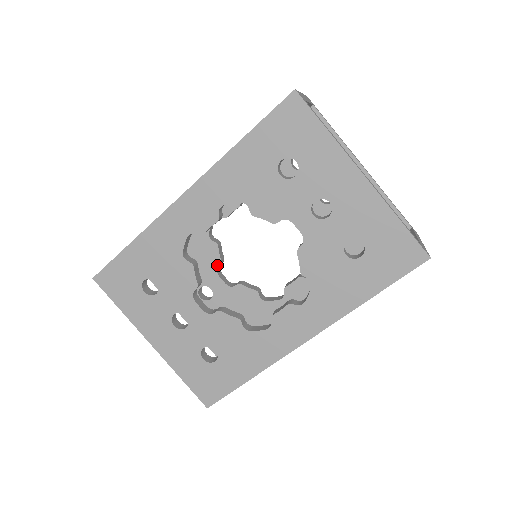
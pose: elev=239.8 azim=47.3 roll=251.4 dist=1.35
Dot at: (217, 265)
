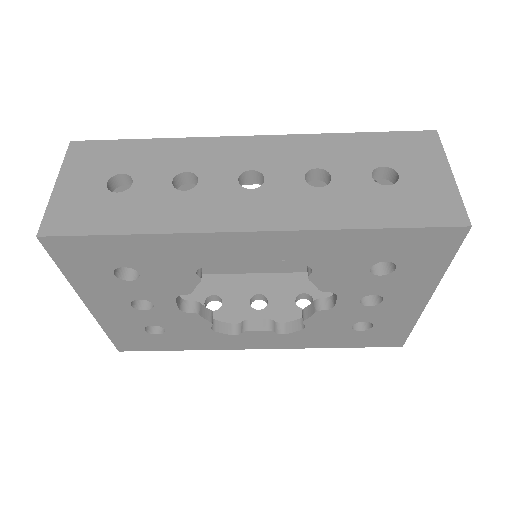
Dot at: occluded
